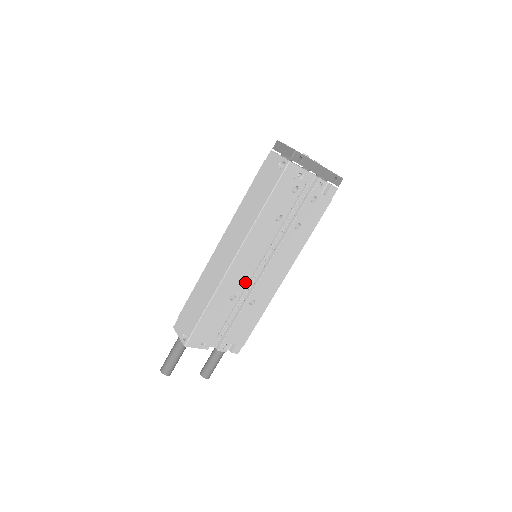
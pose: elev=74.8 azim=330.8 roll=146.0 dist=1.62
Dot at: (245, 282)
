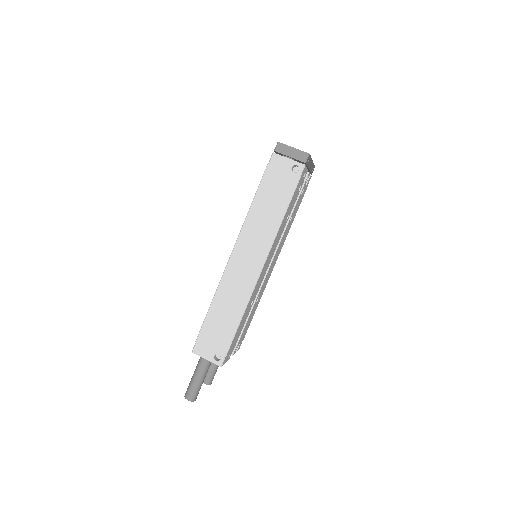
Dot at: (260, 285)
